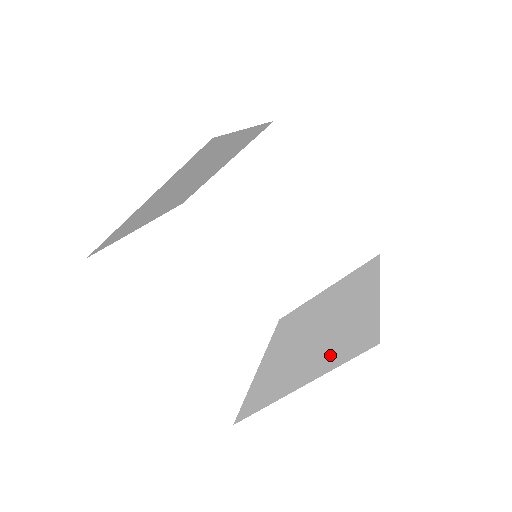
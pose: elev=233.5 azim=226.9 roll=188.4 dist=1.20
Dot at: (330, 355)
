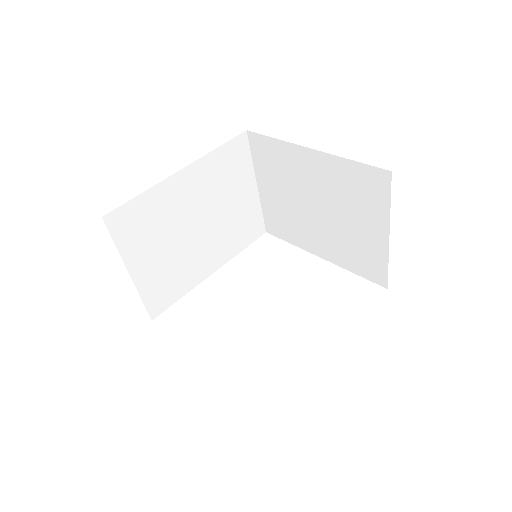
Dot at: occluded
